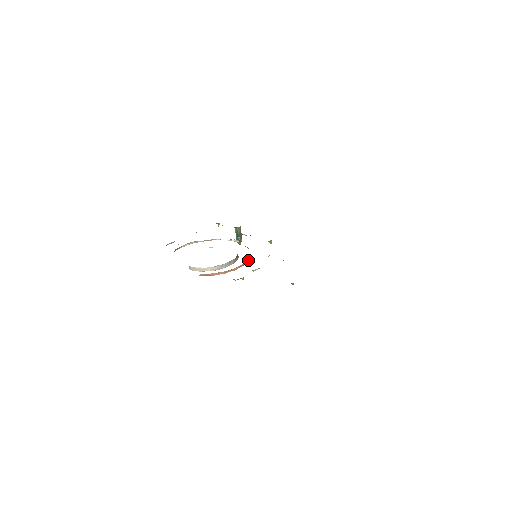
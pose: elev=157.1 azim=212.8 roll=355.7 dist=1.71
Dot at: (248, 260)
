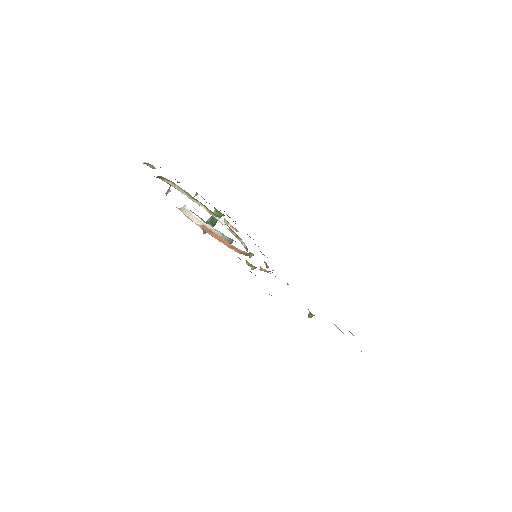
Dot at: occluded
